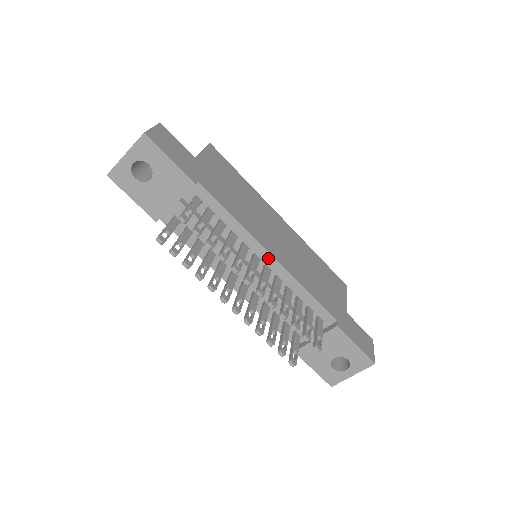
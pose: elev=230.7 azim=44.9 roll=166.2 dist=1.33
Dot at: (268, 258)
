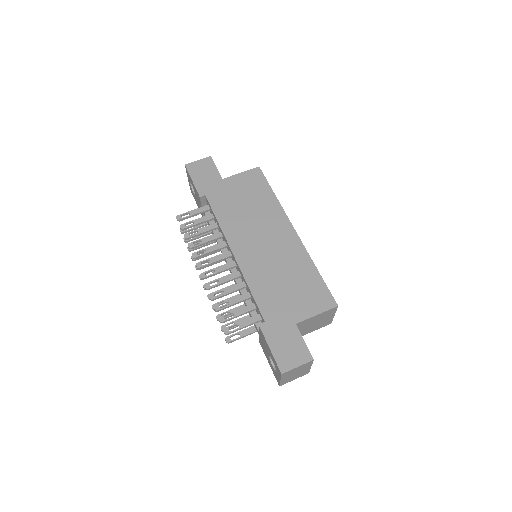
Dot at: (233, 255)
